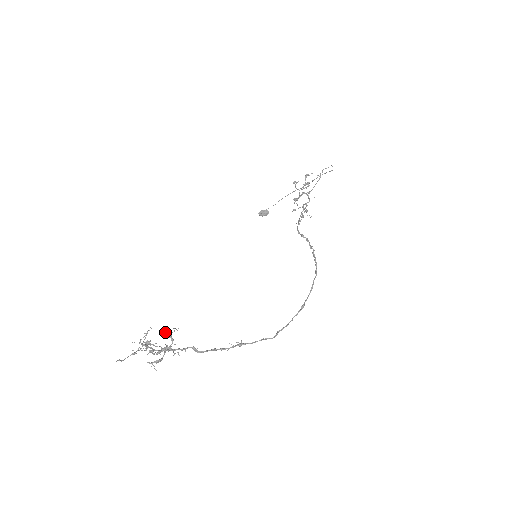
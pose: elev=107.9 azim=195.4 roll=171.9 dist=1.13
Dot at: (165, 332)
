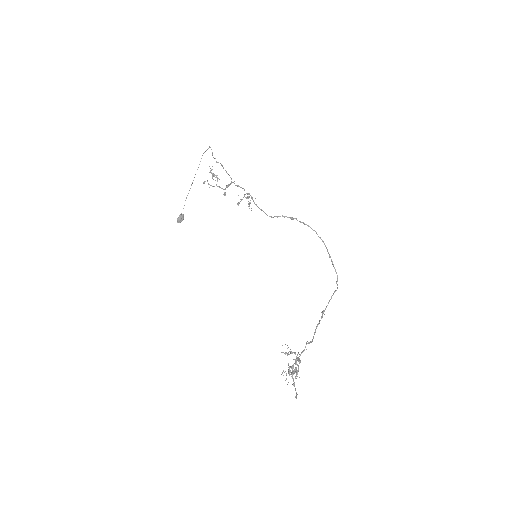
Dot at: occluded
